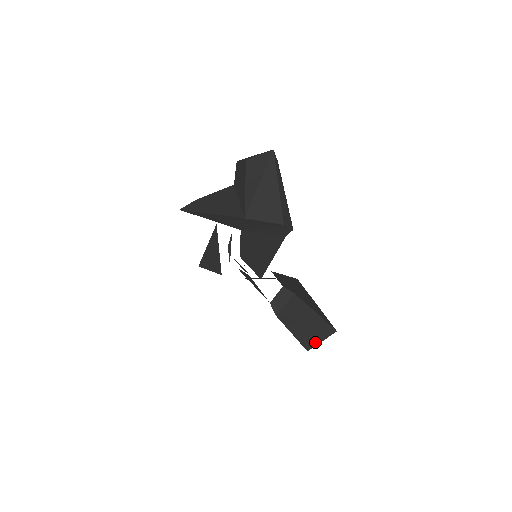
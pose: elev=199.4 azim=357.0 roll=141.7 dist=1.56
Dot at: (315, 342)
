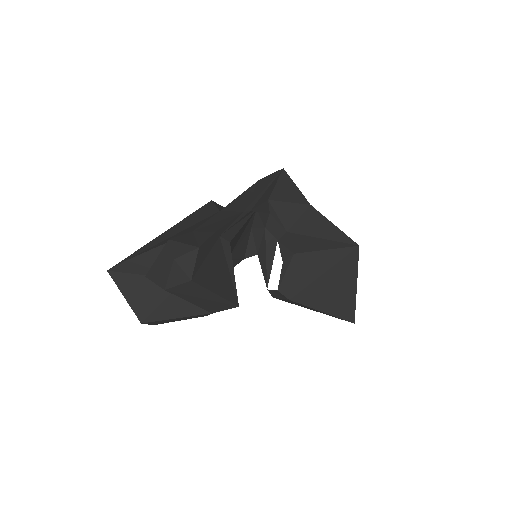
Dot at: occluded
